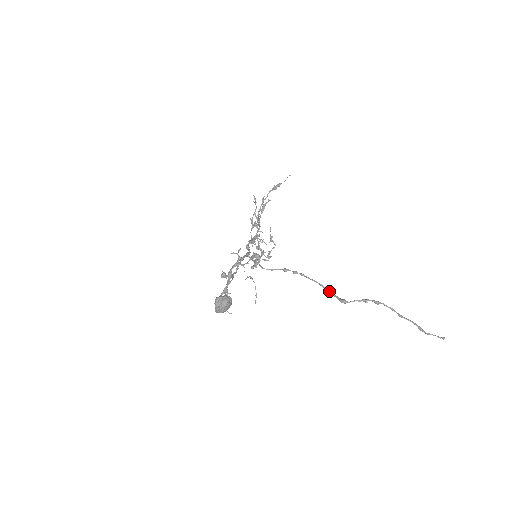
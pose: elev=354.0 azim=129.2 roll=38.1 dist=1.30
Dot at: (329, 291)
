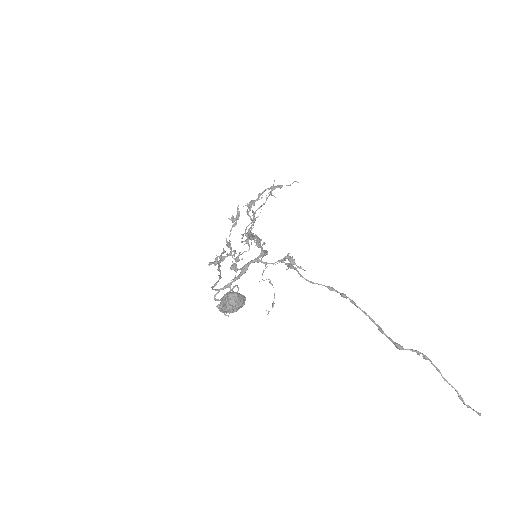
Dot at: (382, 330)
